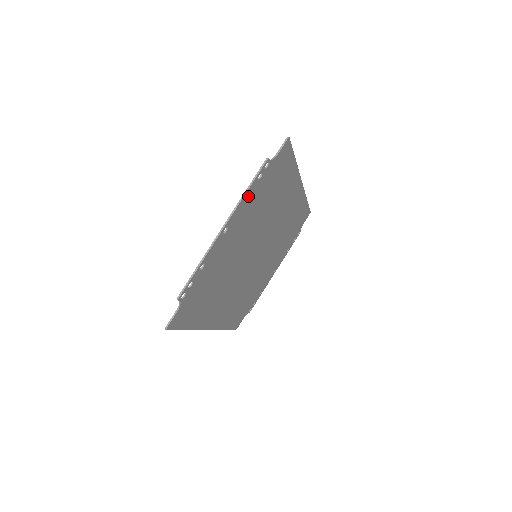
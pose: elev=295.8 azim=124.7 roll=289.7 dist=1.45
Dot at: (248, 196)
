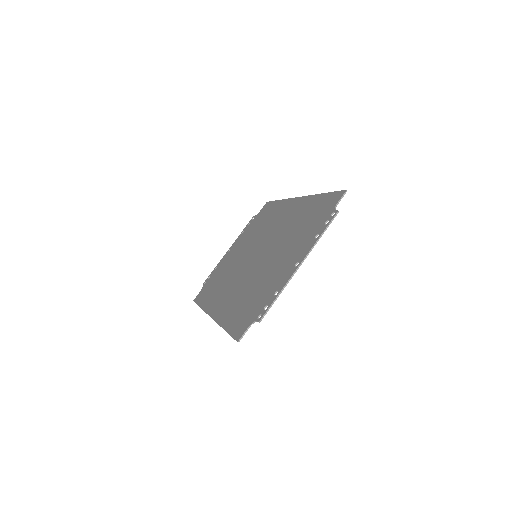
Dot at: occluded
